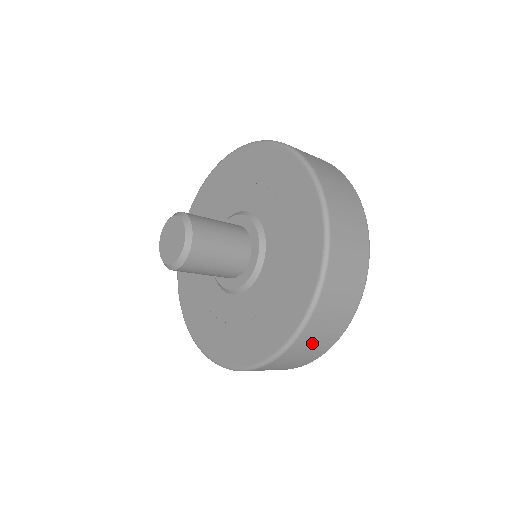
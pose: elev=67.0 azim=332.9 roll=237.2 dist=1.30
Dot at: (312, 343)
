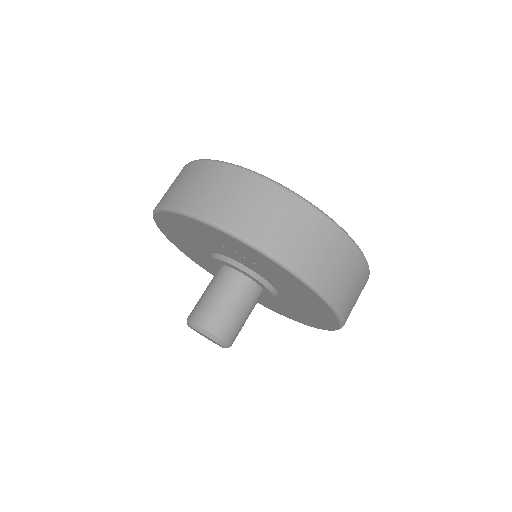
Dot at: occluded
